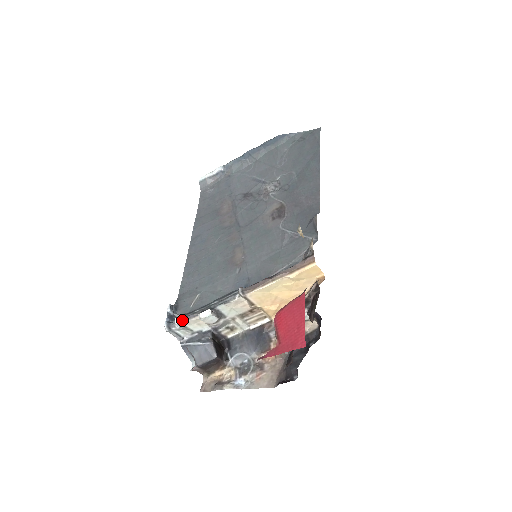
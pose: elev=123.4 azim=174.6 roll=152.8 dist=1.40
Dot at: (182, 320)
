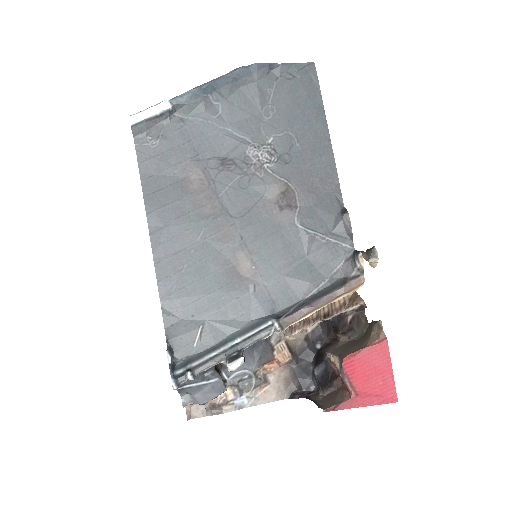
Dot at: (196, 372)
